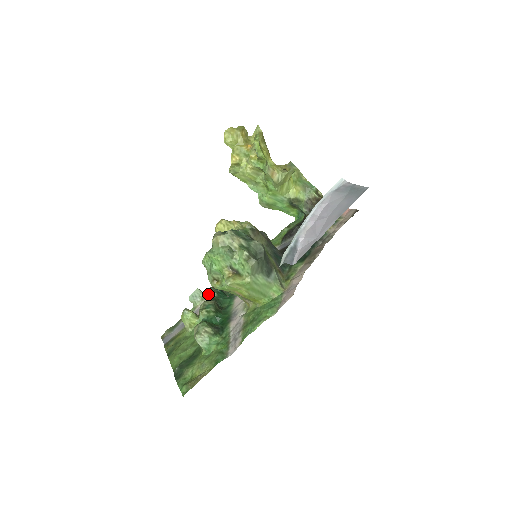
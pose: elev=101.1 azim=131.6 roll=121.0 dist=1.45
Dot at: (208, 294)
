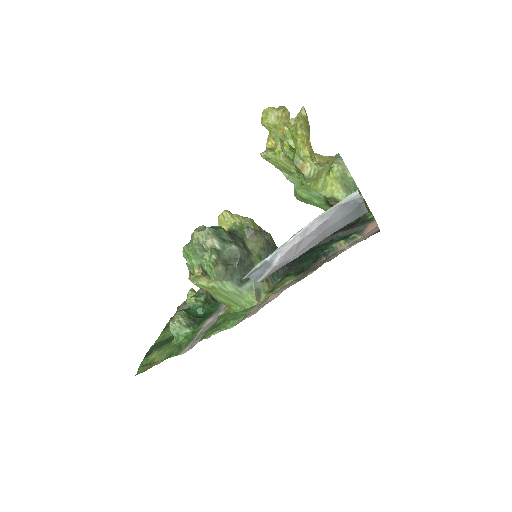
Dot at: occluded
